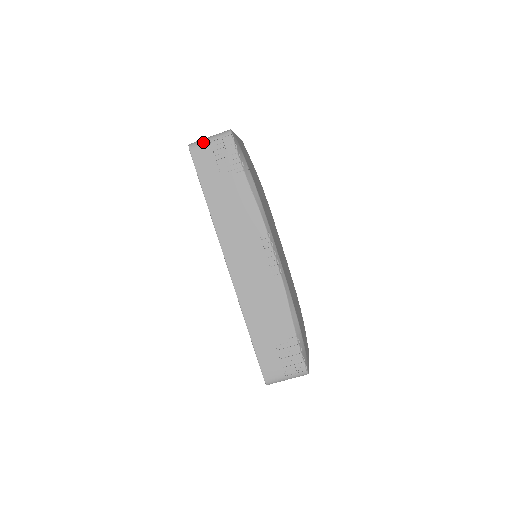
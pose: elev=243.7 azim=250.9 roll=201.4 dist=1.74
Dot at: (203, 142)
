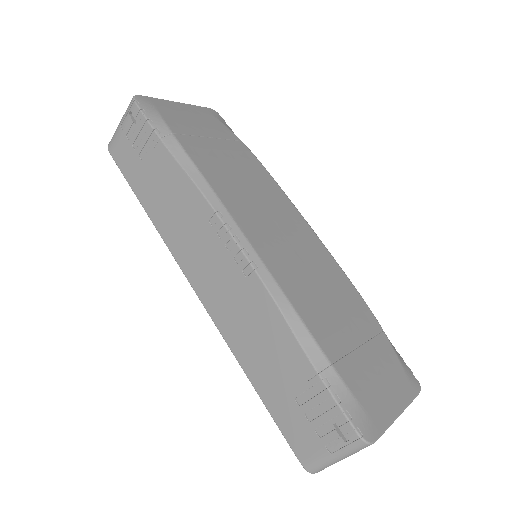
Dot at: (115, 131)
